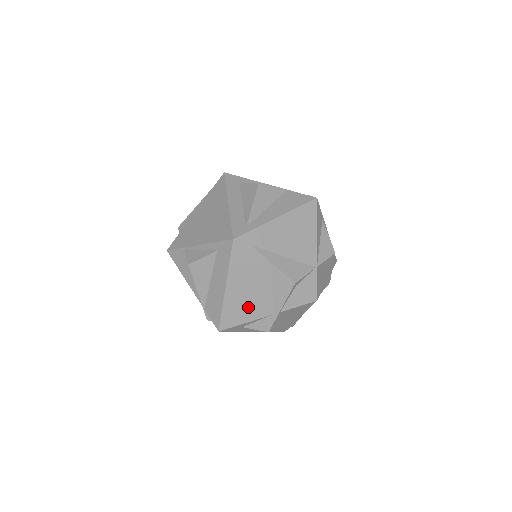
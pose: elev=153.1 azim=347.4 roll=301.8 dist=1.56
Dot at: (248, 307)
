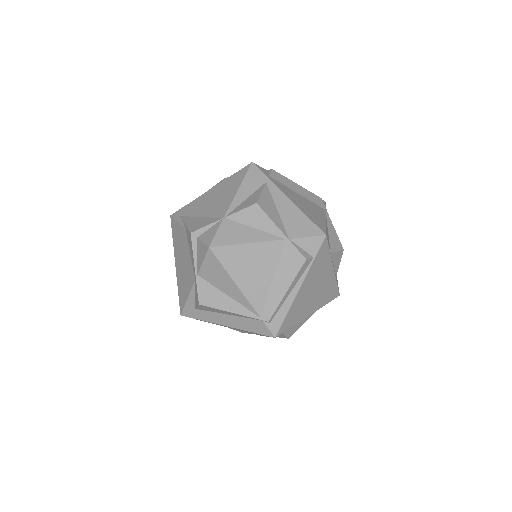
Dot at: (185, 279)
